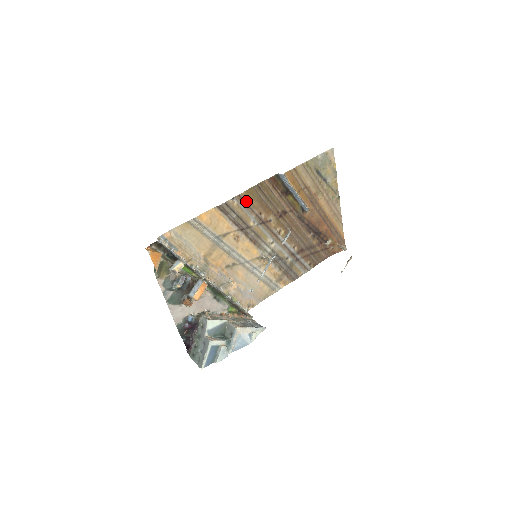
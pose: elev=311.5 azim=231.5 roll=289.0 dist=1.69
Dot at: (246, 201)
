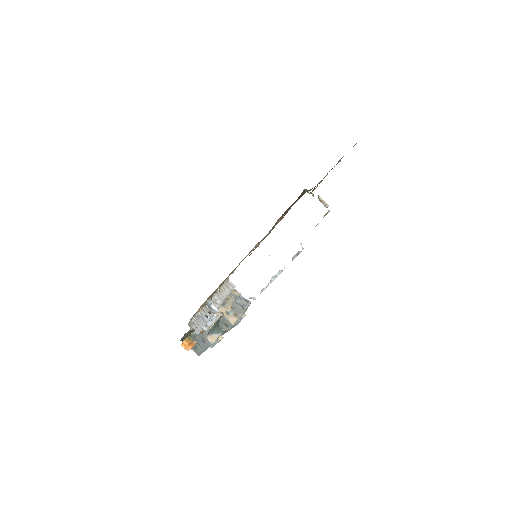
Dot at: occluded
